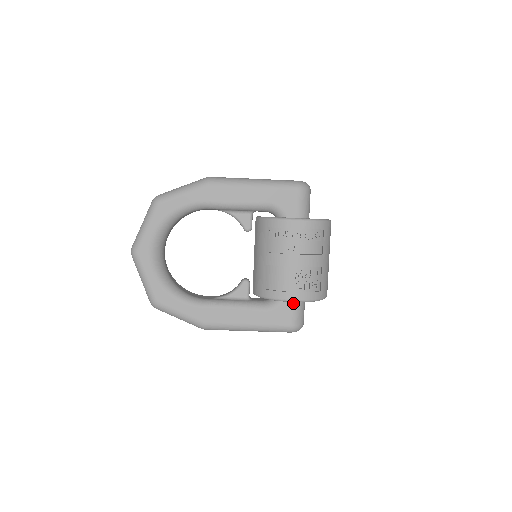
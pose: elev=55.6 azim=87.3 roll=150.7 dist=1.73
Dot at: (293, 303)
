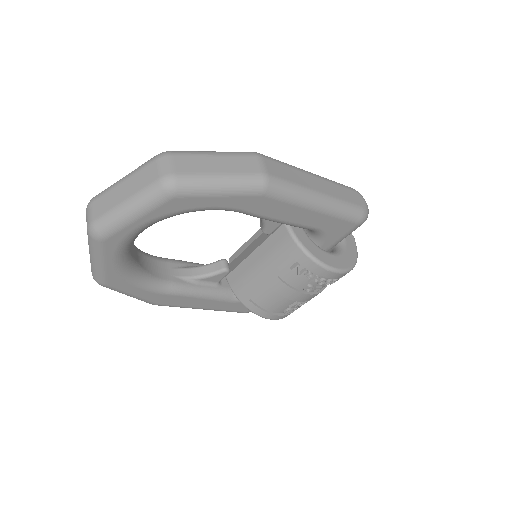
Dot at: occluded
